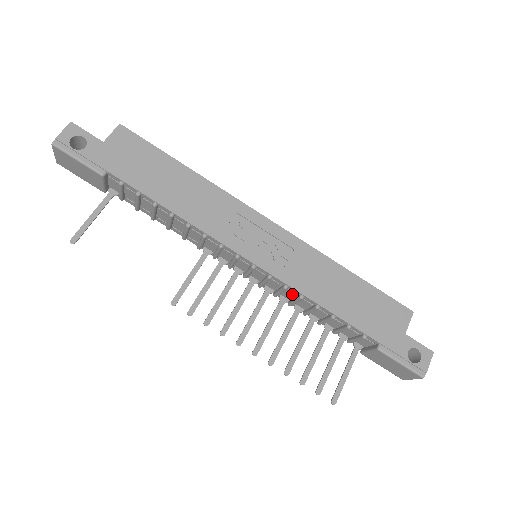
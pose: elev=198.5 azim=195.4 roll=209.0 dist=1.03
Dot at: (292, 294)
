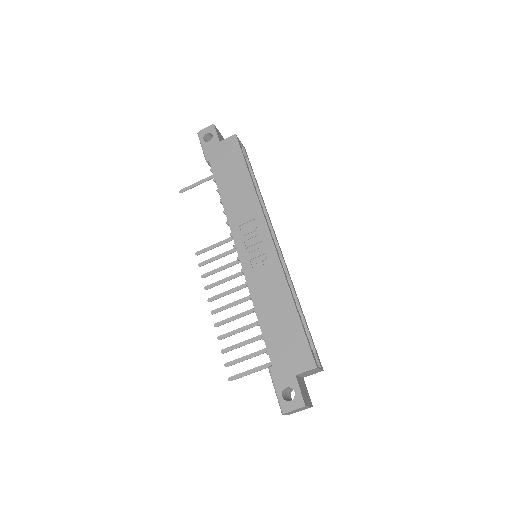
Dot at: occluded
